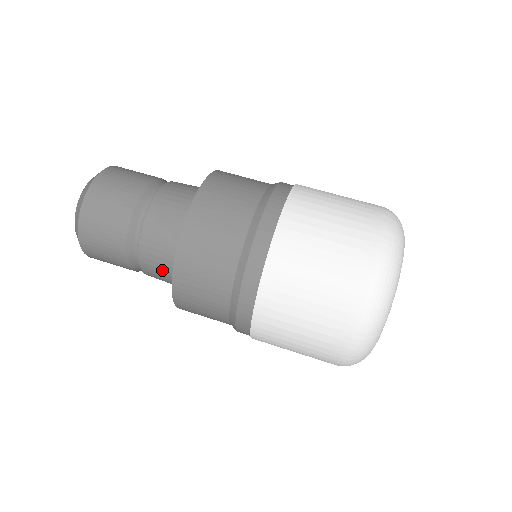
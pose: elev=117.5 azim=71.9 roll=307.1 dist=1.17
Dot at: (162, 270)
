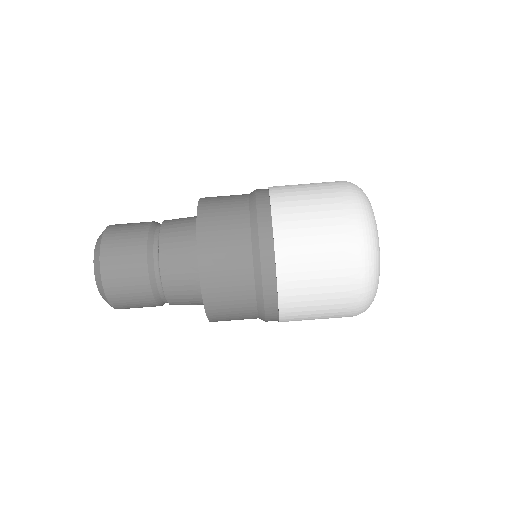
Dot at: occluded
